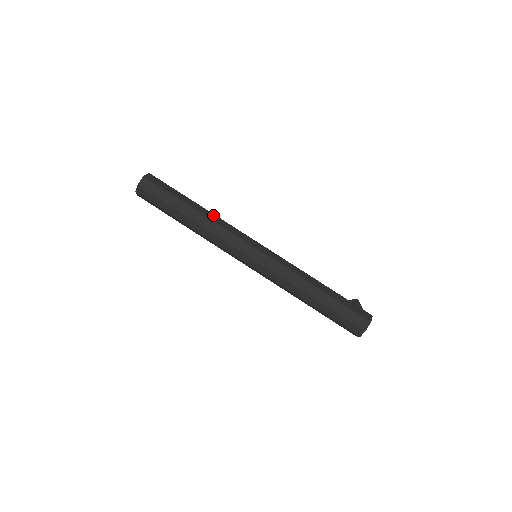
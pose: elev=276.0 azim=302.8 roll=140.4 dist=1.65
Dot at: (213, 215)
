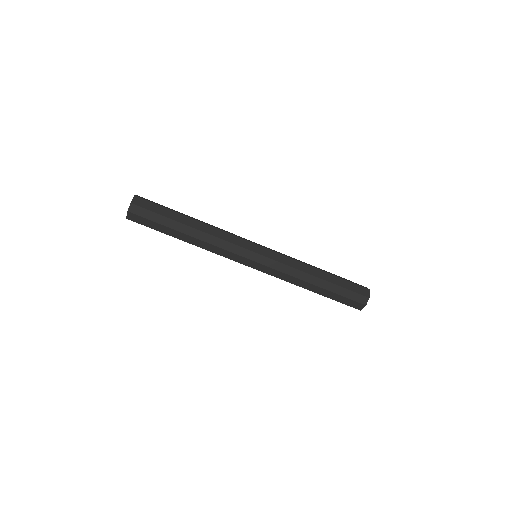
Dot at: (209, 224)
